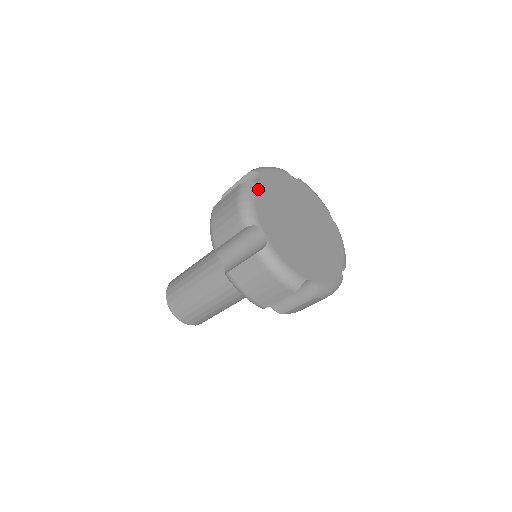
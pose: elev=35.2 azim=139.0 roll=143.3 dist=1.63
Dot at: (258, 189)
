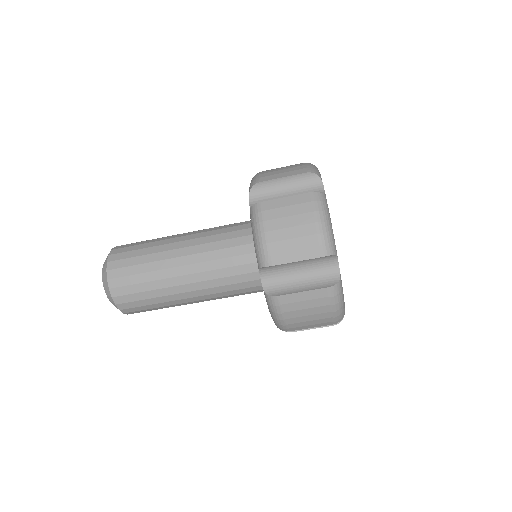
Dot at: occluded
